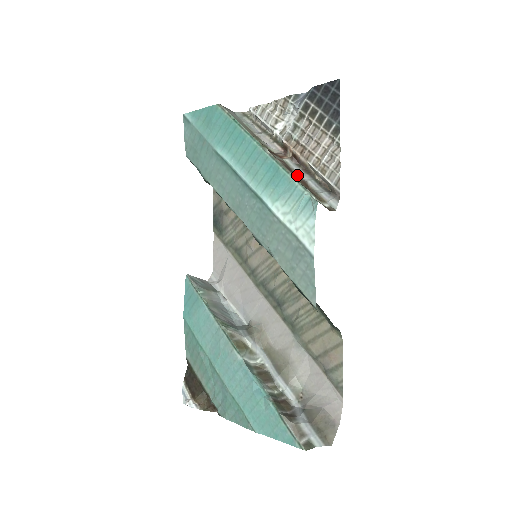
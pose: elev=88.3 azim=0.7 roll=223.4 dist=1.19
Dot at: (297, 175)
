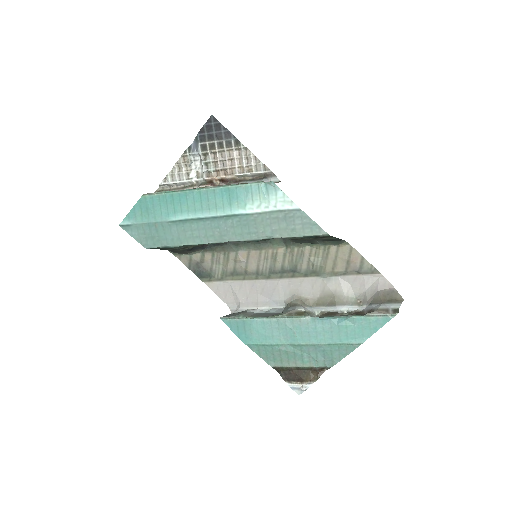
Dot at: occluded
